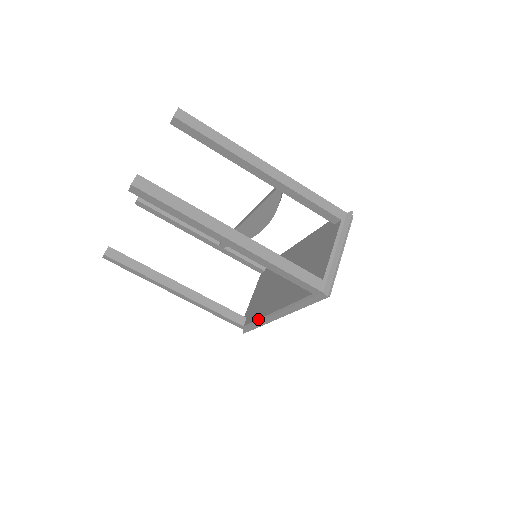
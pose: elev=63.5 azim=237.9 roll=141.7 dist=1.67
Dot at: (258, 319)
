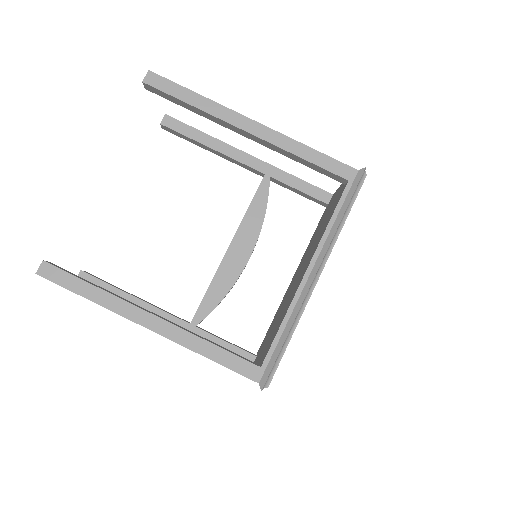
Dot at: (285, 315)
